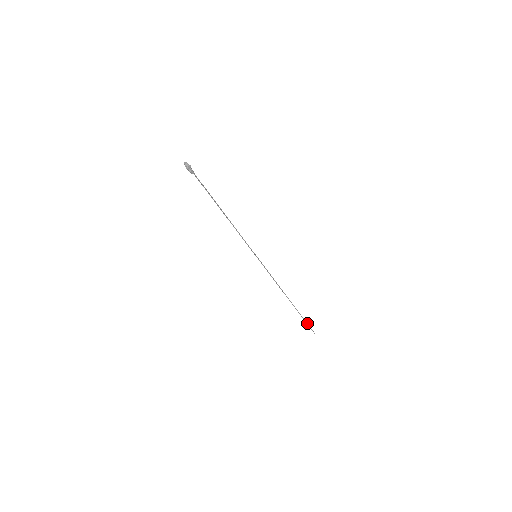
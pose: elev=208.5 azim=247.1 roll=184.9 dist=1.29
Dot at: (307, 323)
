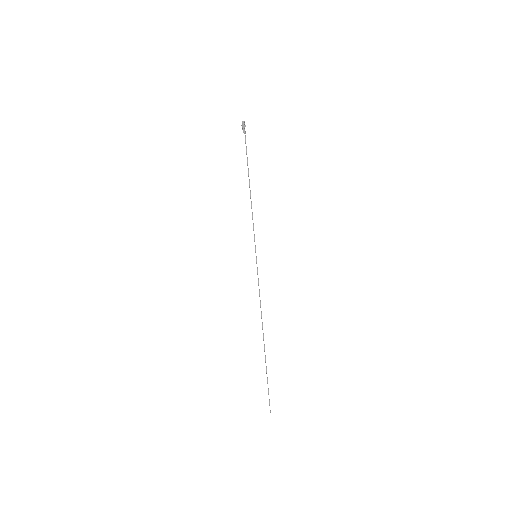
Dot at: (268, 389)
